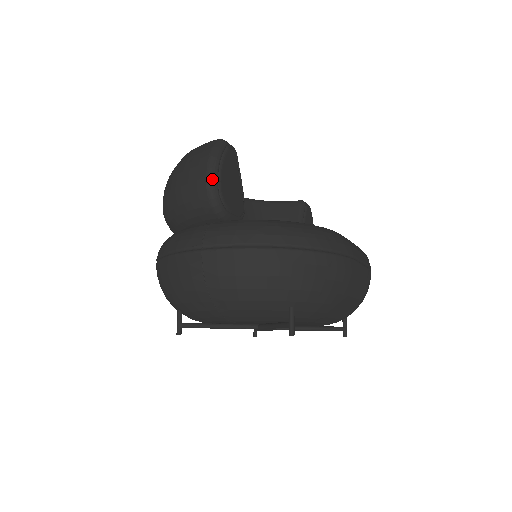
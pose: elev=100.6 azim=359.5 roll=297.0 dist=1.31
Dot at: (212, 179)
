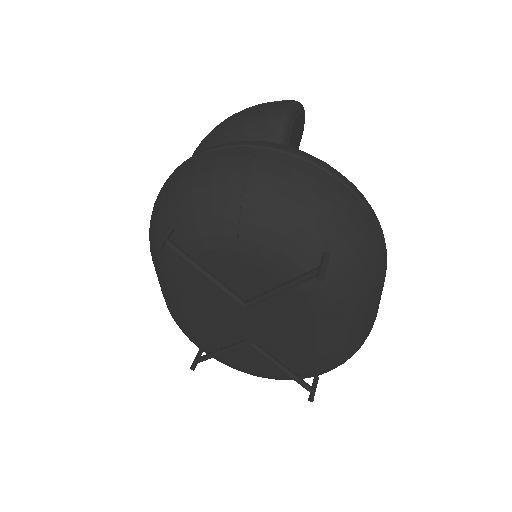
Dot at: (291, 111)
